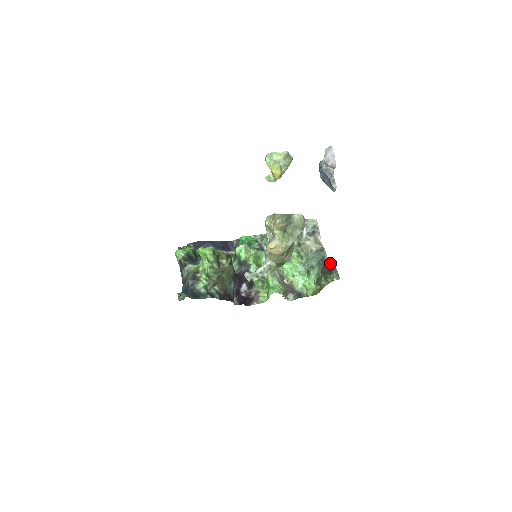
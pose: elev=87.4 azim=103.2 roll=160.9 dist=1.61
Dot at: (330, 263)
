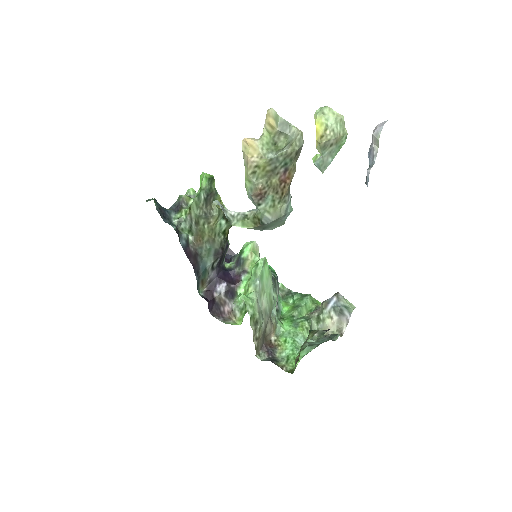
Dot at: (330, 337)
